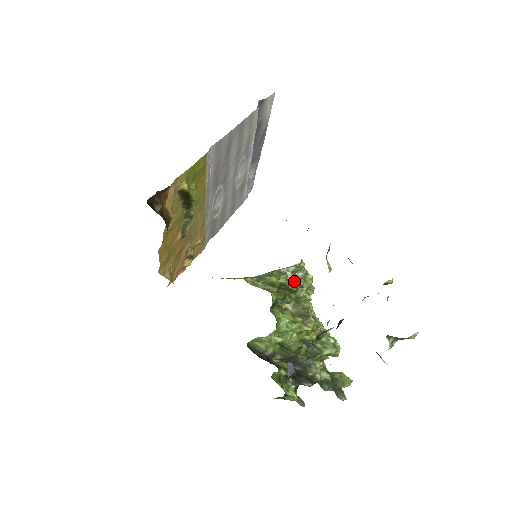
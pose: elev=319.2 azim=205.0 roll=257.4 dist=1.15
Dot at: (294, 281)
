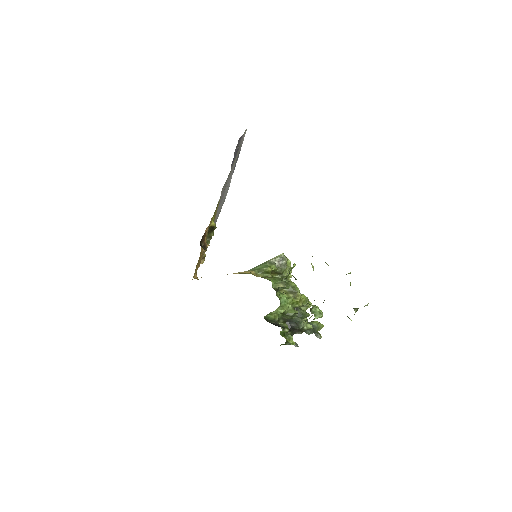
Dot at: (281, 267)
